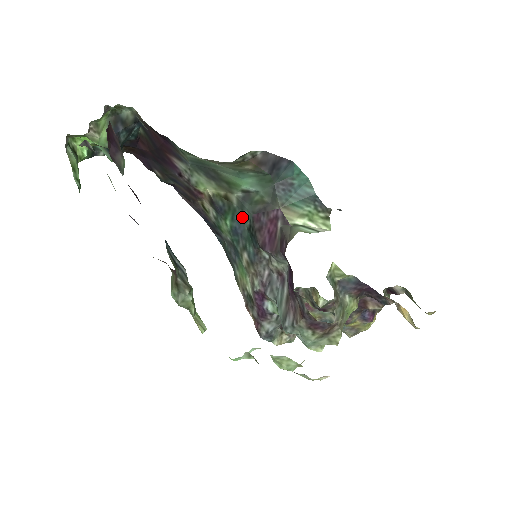
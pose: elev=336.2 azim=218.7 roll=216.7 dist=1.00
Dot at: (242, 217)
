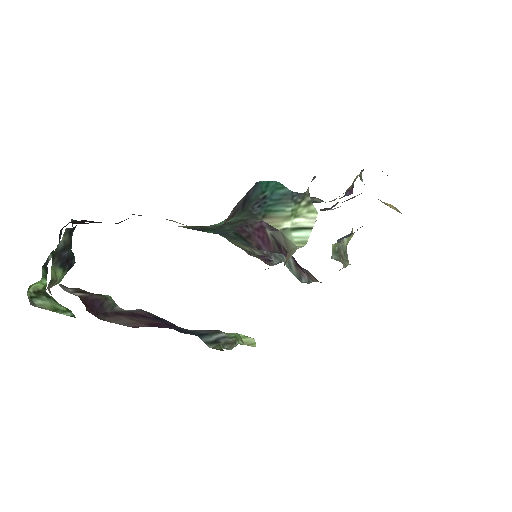
Dot at: (224, 230)
